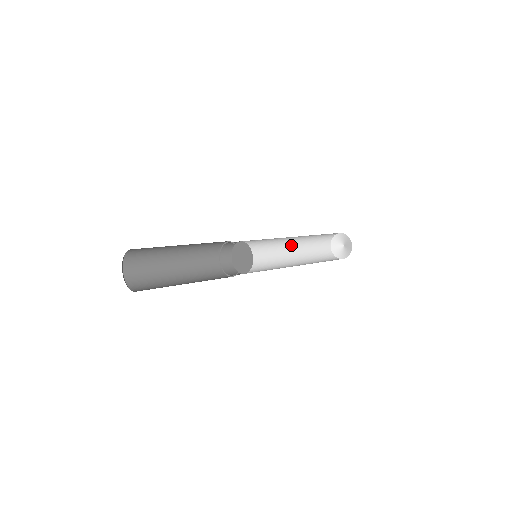
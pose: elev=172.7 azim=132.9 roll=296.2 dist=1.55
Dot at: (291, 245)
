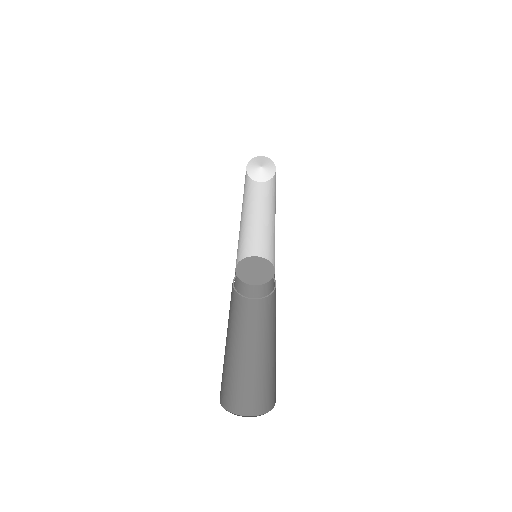
Dot at: (242, 211)
